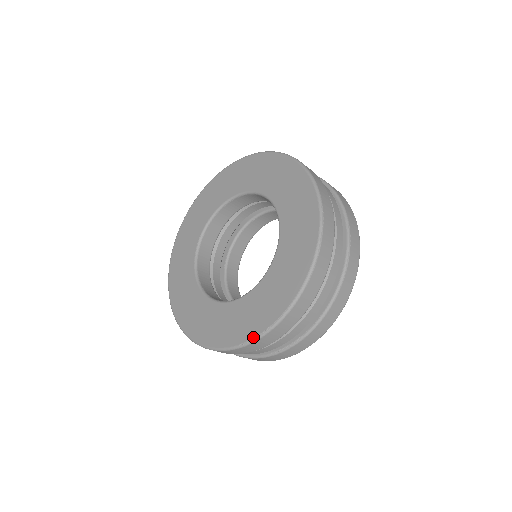
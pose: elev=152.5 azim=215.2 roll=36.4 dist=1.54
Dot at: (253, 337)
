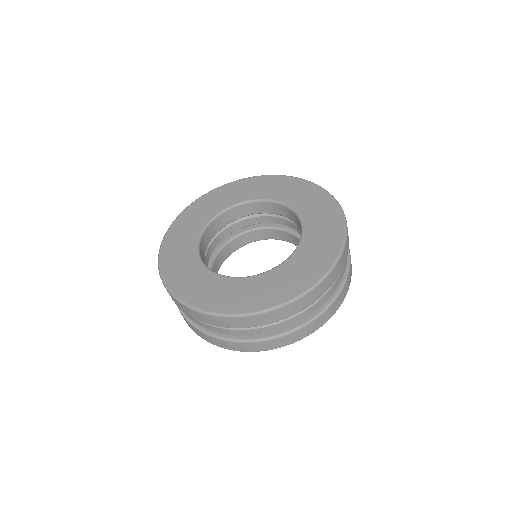
Dot at: (188, 303)
